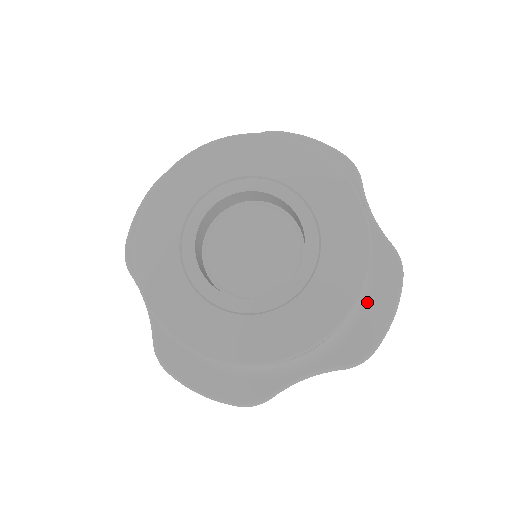
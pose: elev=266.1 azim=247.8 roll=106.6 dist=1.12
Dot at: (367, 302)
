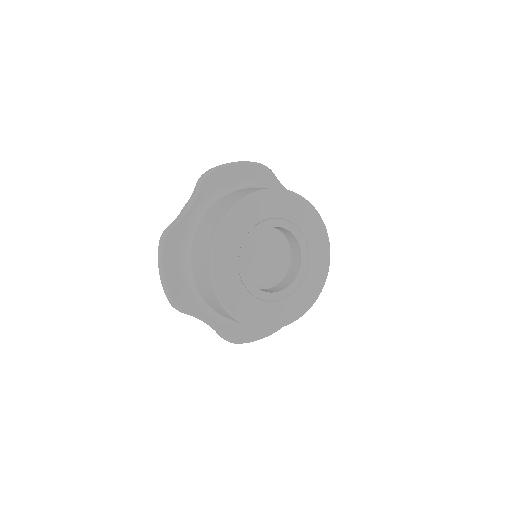
Dot at: occluded
